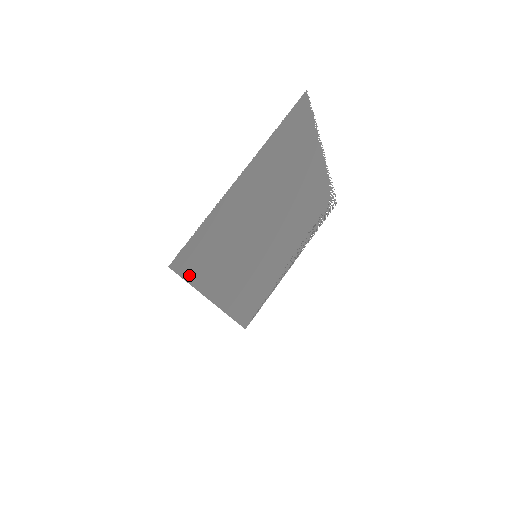
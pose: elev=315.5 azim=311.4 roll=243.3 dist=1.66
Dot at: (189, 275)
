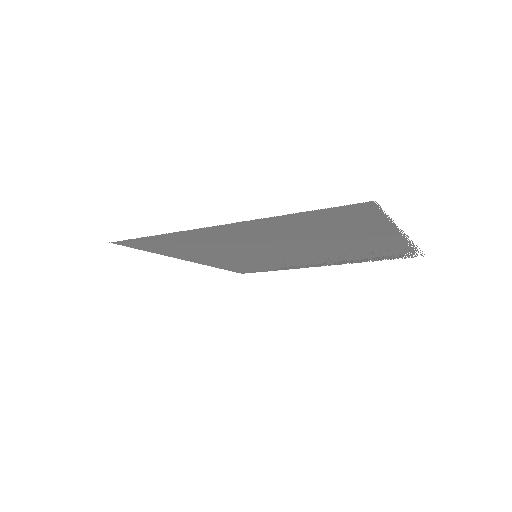
Dot at: (145, 248)
